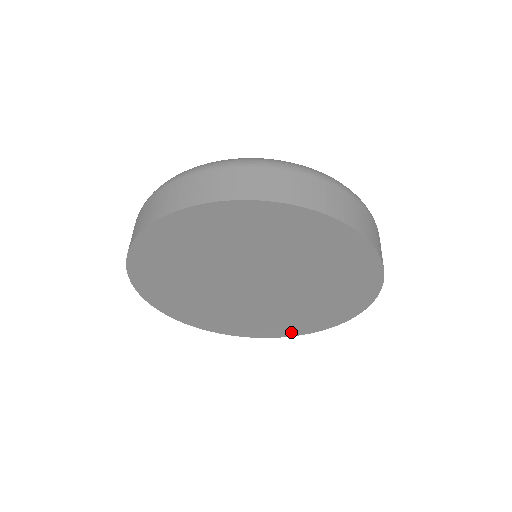
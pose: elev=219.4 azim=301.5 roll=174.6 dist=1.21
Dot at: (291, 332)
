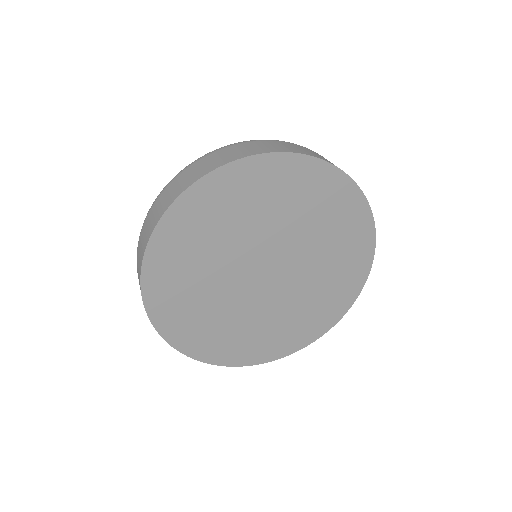
Dot at: (245, 359)
